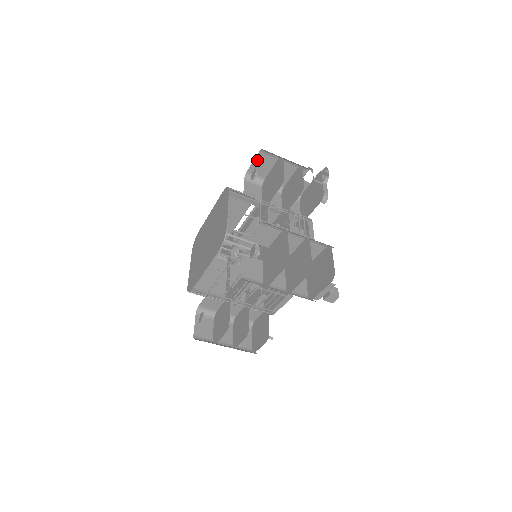
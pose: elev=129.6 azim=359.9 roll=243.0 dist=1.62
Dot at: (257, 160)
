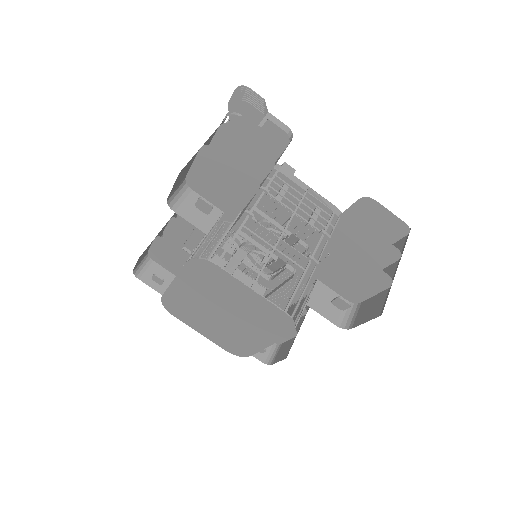
Dot at: (177, 180)
